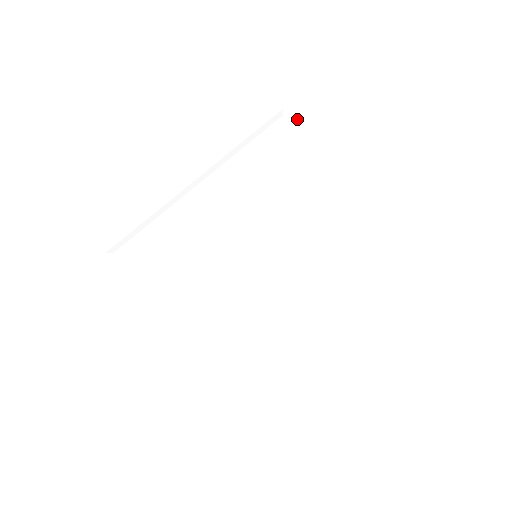
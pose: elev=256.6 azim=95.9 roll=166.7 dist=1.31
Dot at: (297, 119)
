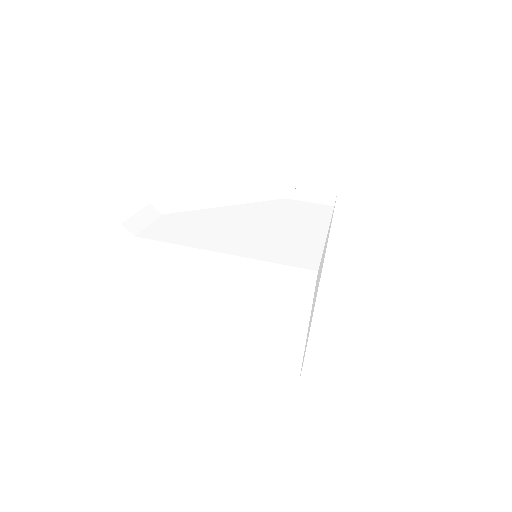
Dot at: (297, 190)
